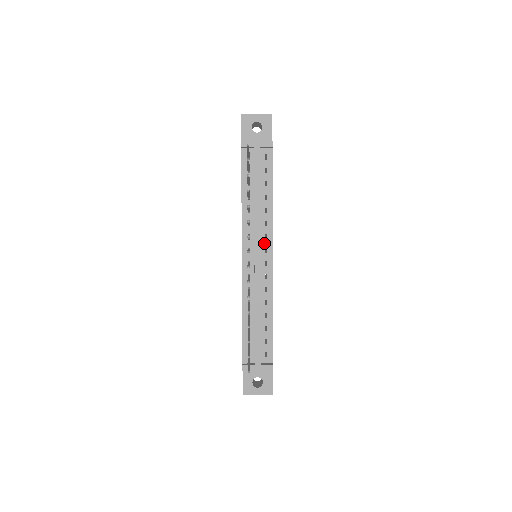
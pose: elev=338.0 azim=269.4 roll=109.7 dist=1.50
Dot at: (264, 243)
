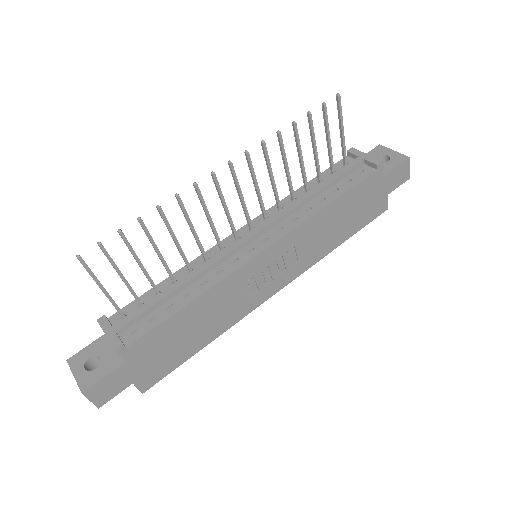
Dot at: (272, 233)
